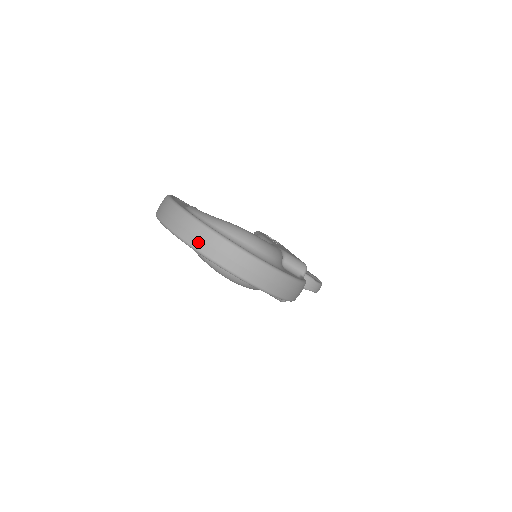
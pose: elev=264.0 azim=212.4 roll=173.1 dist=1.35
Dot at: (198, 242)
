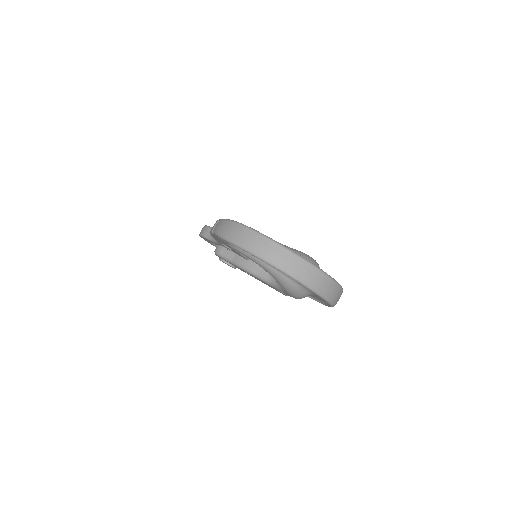
Dot at: (314, 283)
